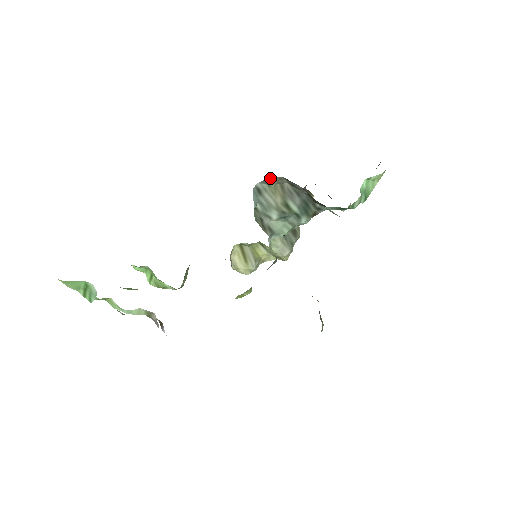
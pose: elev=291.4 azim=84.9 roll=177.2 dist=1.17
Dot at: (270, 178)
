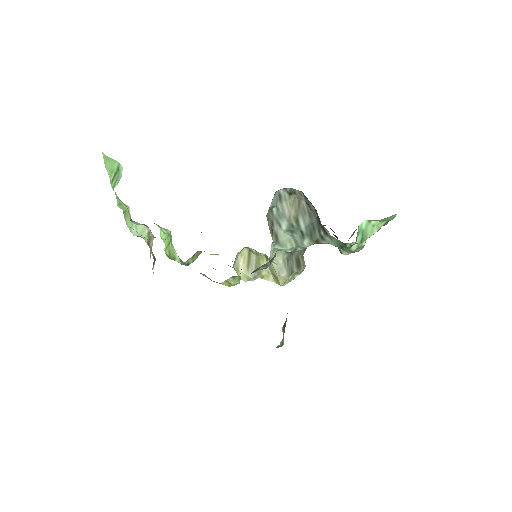
Dot at: (292, 189)
